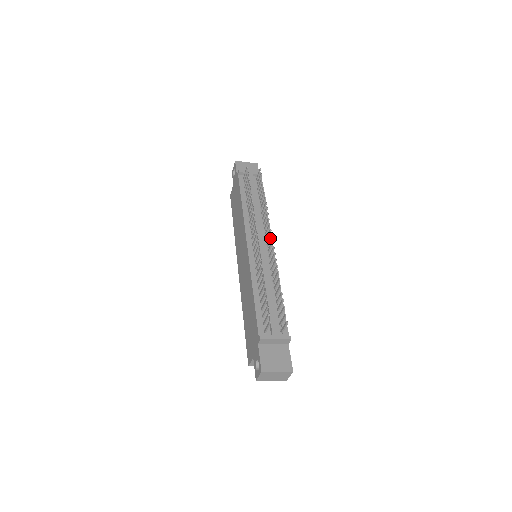
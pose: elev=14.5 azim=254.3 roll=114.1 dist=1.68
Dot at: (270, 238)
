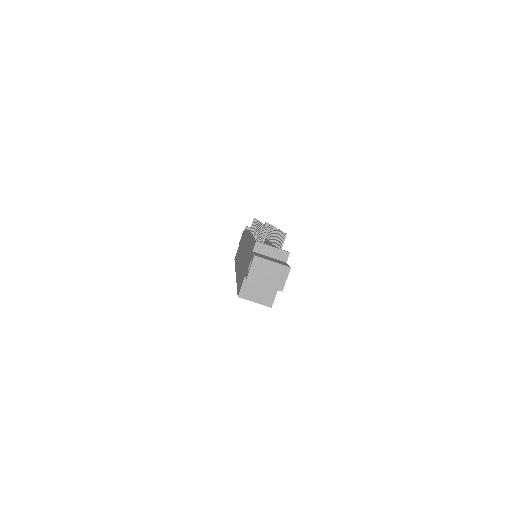
Dot at: (272, 230)
